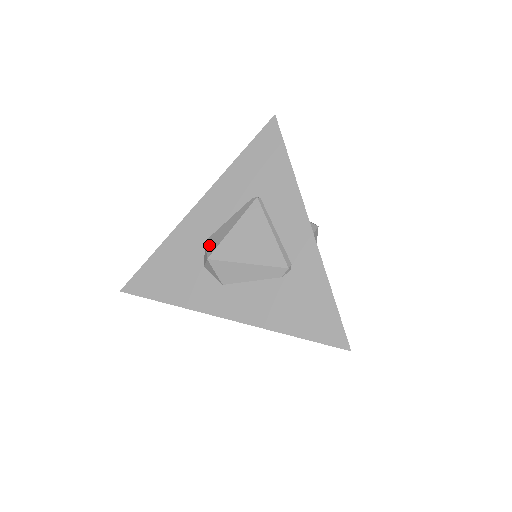
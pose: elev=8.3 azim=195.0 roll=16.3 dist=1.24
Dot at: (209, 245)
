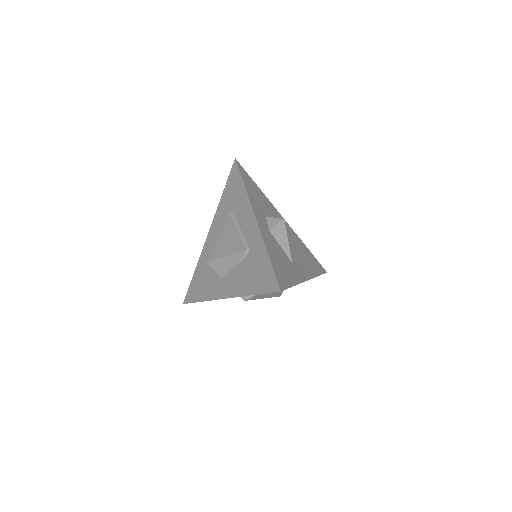
Dot at: occluded
